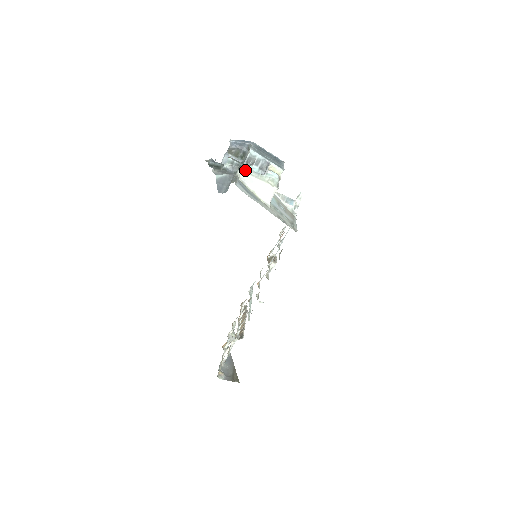
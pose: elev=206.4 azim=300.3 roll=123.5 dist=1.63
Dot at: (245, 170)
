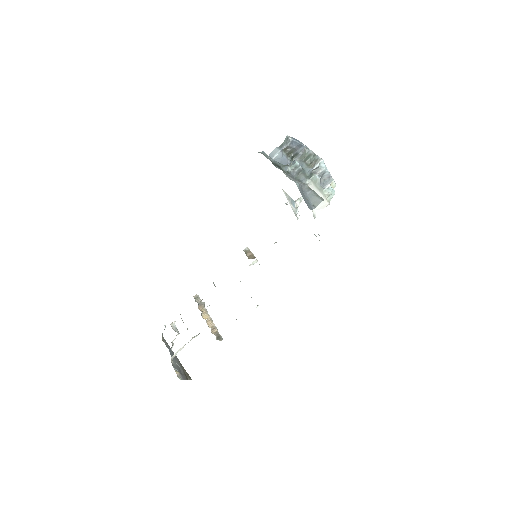
Dot at: (314, 181)
